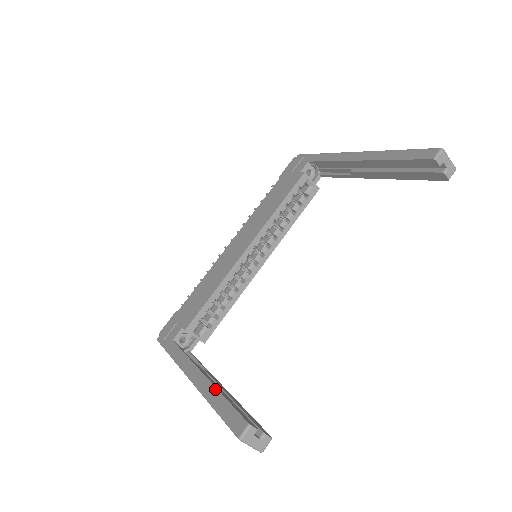
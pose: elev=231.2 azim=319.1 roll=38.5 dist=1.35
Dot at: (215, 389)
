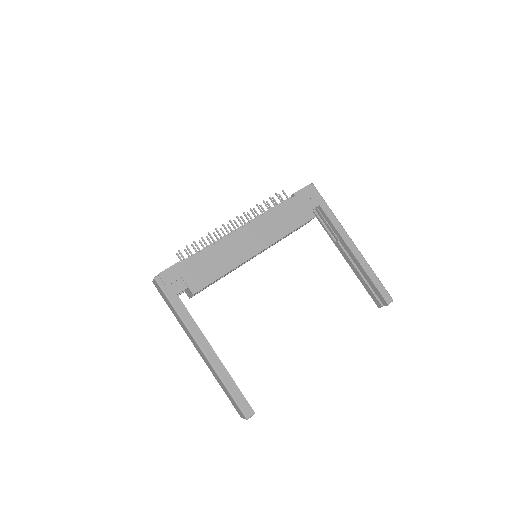
Dot at: (228, 373)
